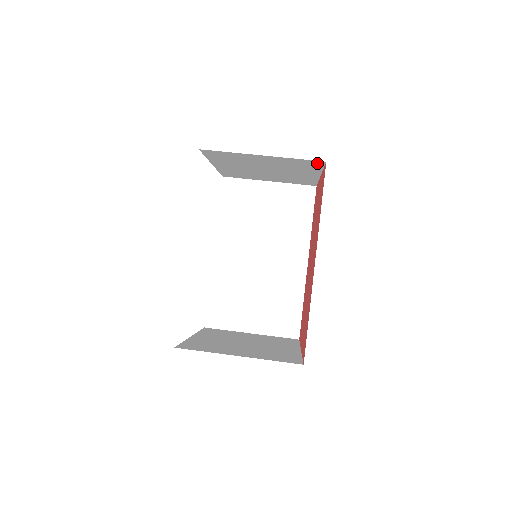
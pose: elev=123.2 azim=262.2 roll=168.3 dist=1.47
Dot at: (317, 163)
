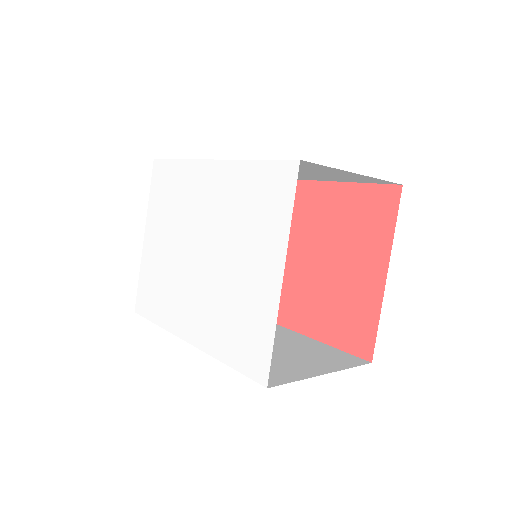
Dot at: occluded
